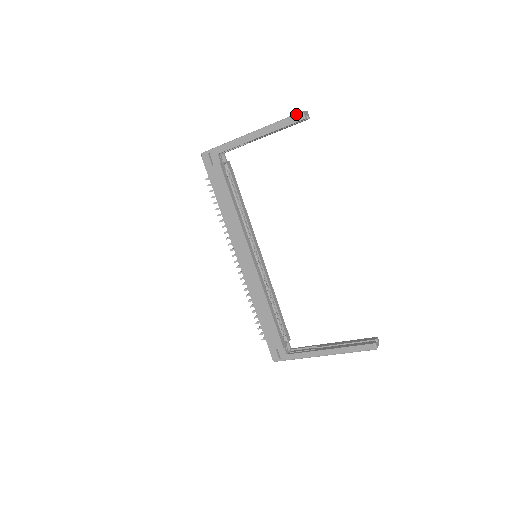
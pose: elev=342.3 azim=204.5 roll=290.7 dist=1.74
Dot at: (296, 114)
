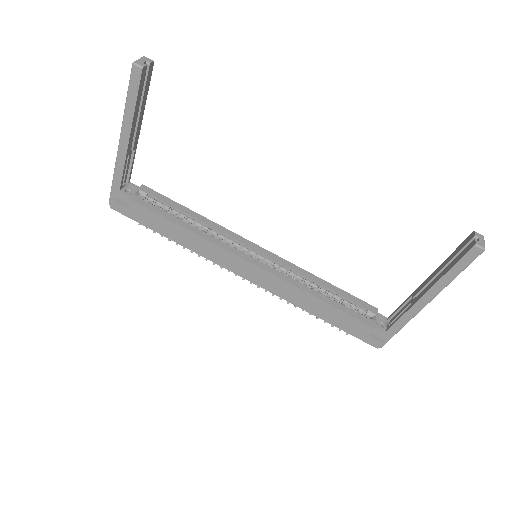
Dot at: occluded
